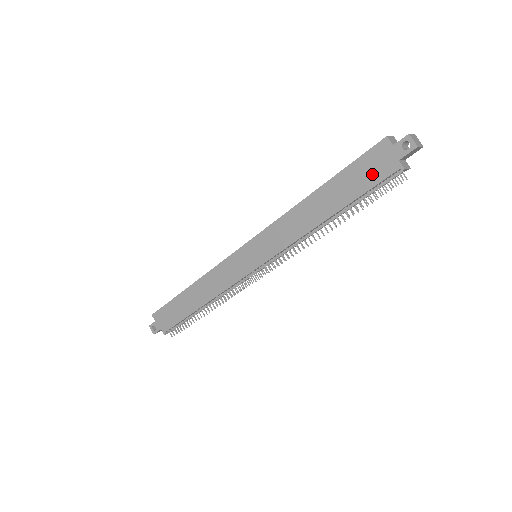
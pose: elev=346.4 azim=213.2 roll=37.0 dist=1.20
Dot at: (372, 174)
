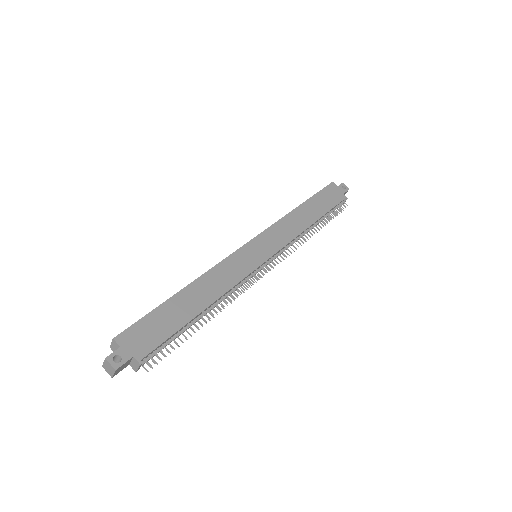
Dot at: (332, 199)
